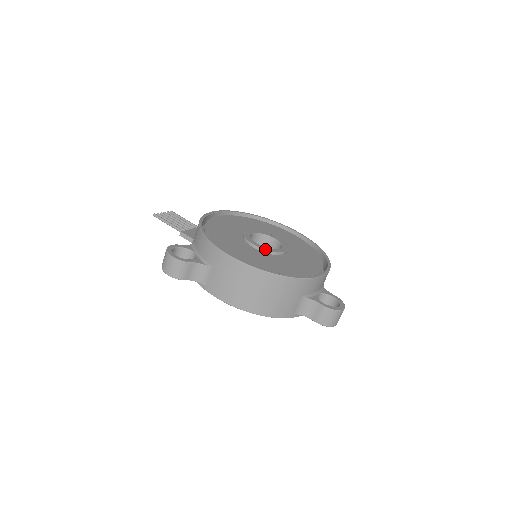
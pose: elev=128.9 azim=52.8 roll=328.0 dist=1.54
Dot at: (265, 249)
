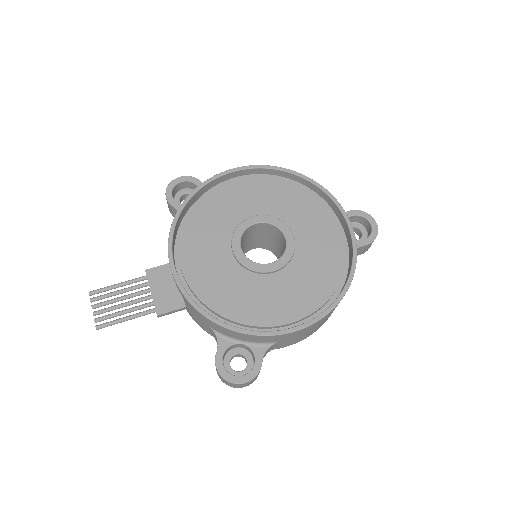
Dot at: (286, 262)
